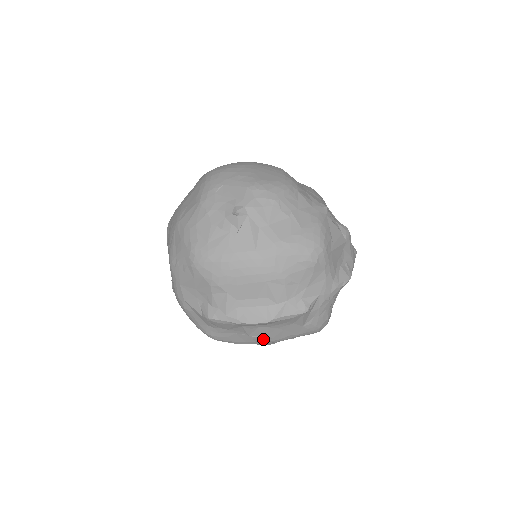
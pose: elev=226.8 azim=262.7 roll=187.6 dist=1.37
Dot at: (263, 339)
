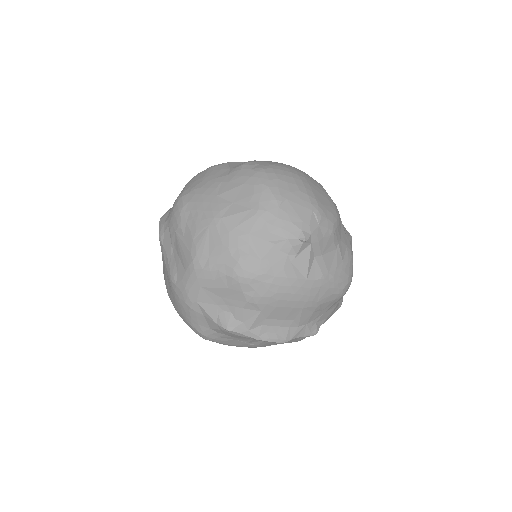
Dot at: (257, 346)
